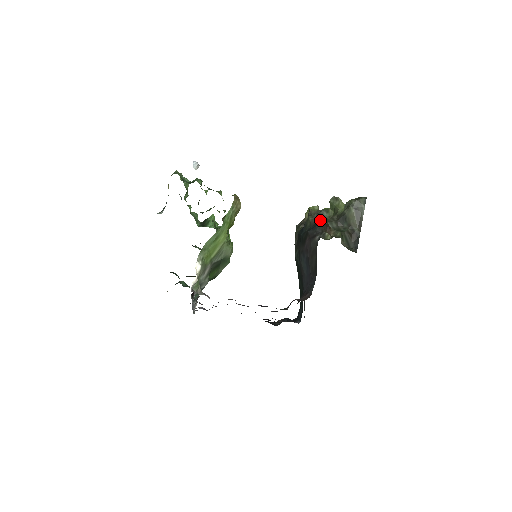
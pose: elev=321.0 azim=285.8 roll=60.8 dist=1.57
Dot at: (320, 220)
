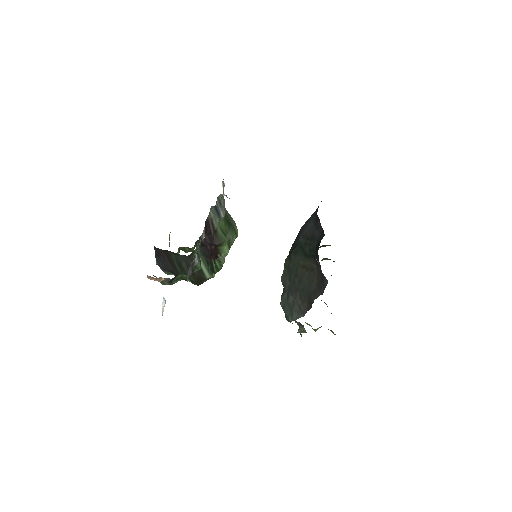
Dot at: occluded
